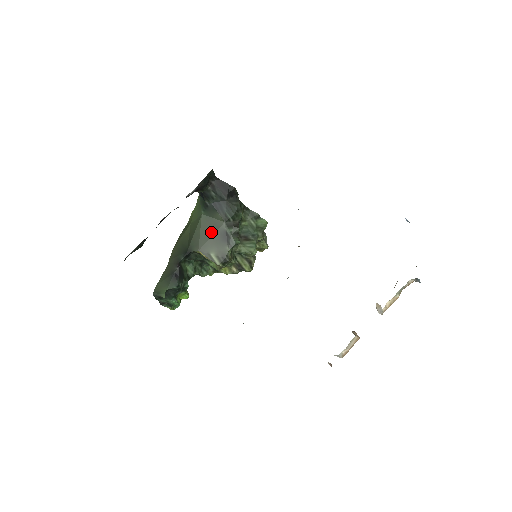
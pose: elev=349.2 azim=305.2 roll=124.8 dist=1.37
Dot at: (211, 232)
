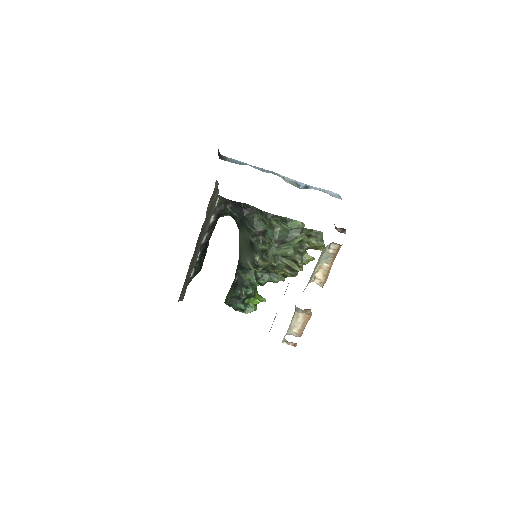
Dot at: (245, 244)
